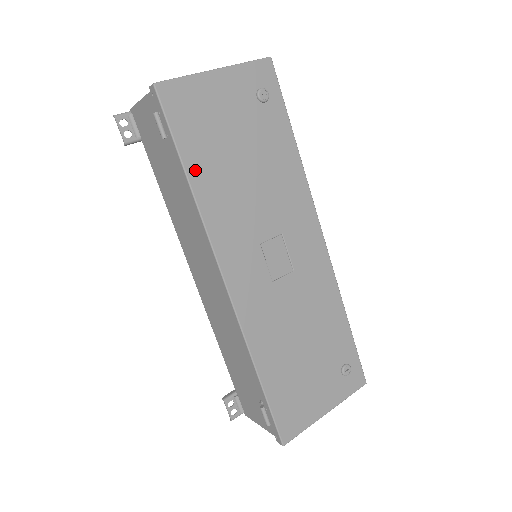
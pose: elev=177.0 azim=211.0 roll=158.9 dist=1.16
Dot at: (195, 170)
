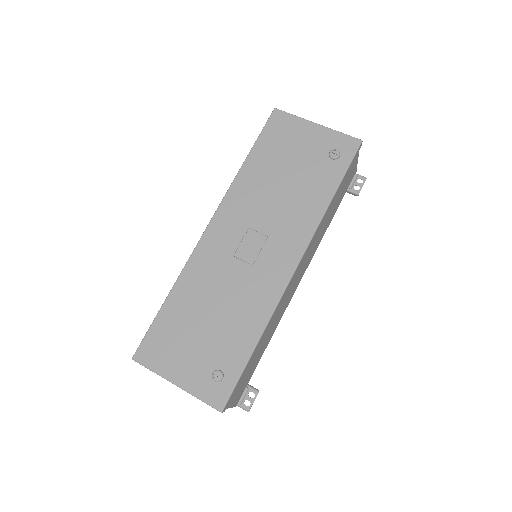
Dot at: (254, 158)
